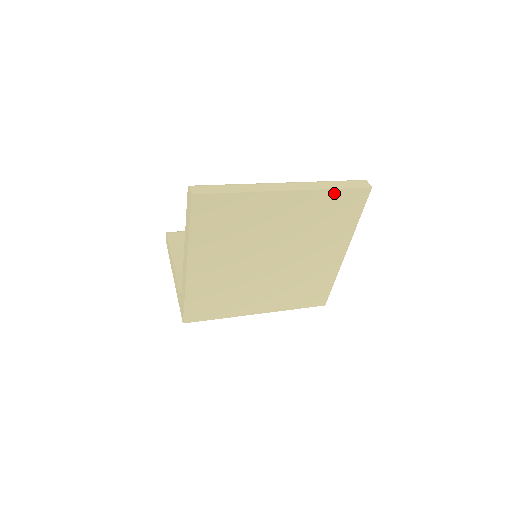
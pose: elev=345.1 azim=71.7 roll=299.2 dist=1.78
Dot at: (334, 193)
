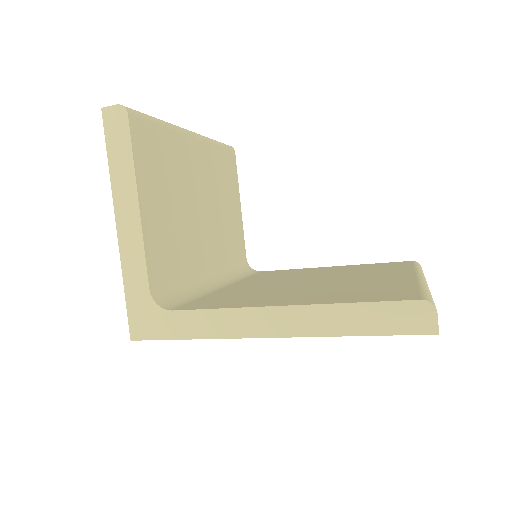
Dot at: occluded
